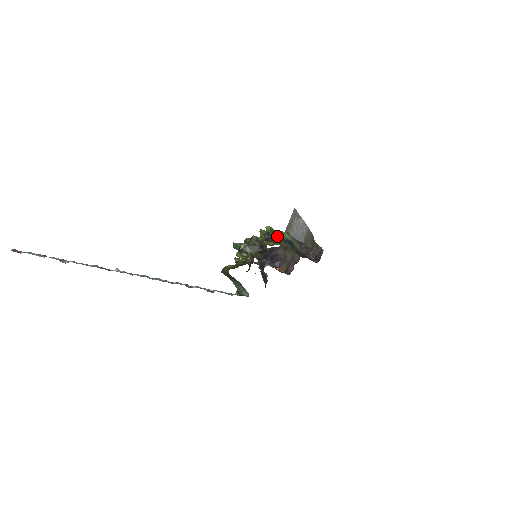
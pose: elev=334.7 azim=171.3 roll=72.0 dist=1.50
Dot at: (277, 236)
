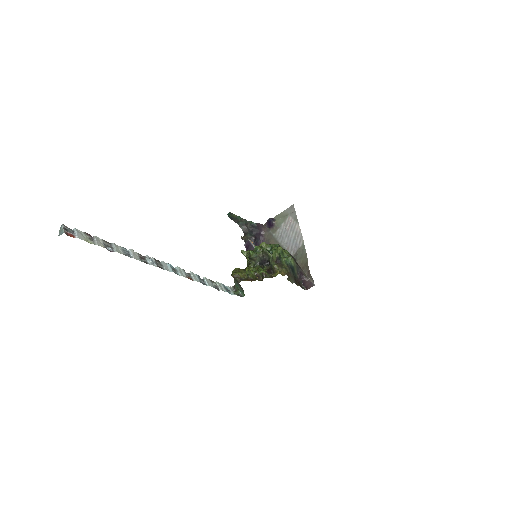
Dot at: (285, 260)
